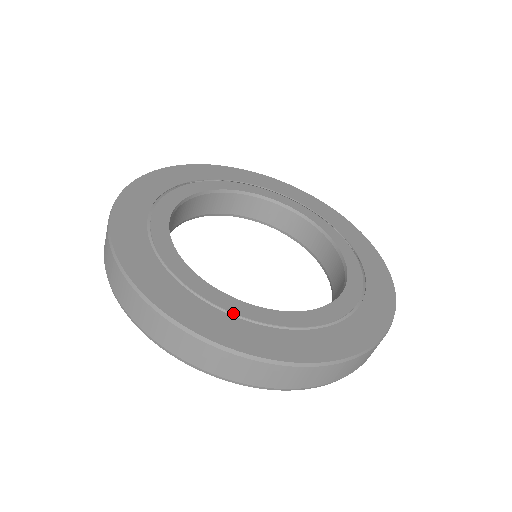
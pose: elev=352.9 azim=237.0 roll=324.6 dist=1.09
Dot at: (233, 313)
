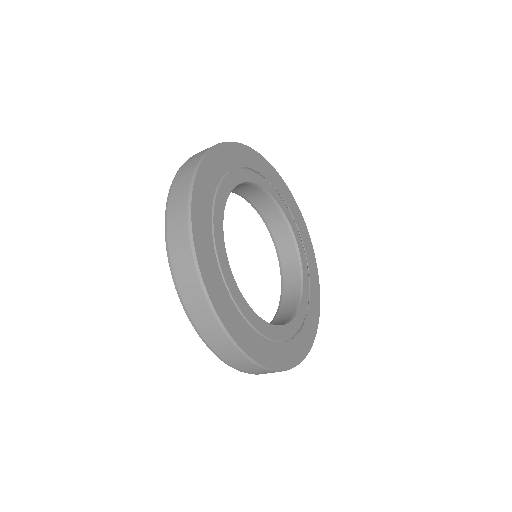
Dot at: (254, 327)
